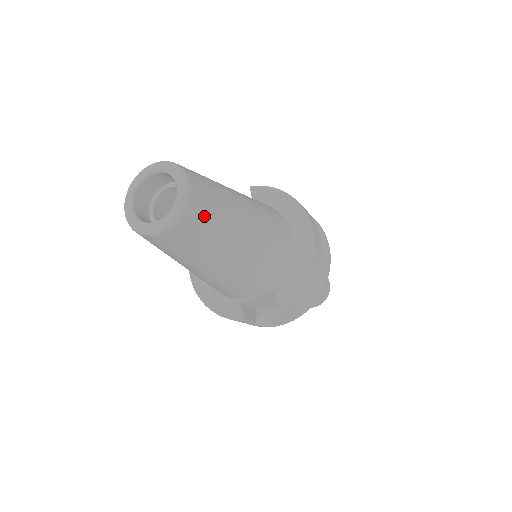
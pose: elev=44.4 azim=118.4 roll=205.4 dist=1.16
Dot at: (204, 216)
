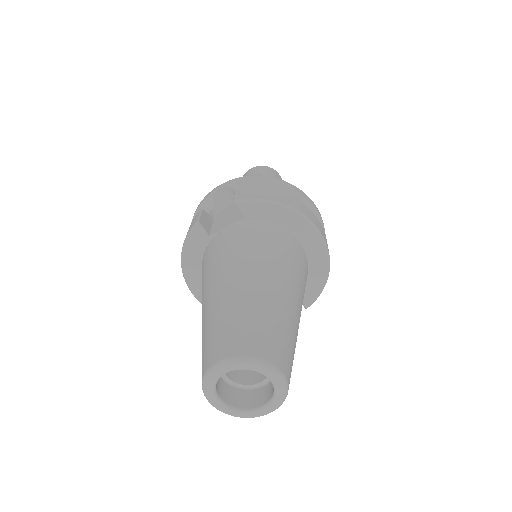
Dot at: (291, 371)
